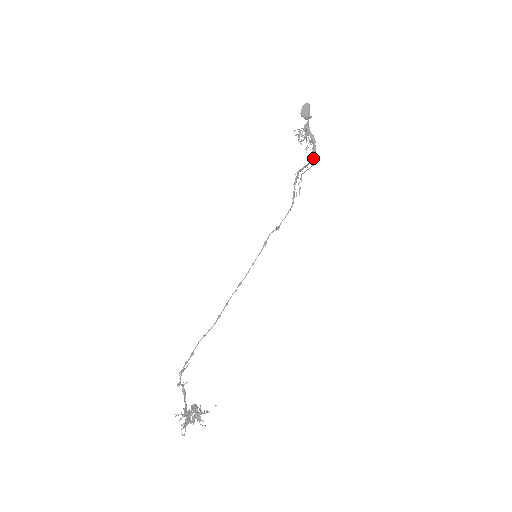
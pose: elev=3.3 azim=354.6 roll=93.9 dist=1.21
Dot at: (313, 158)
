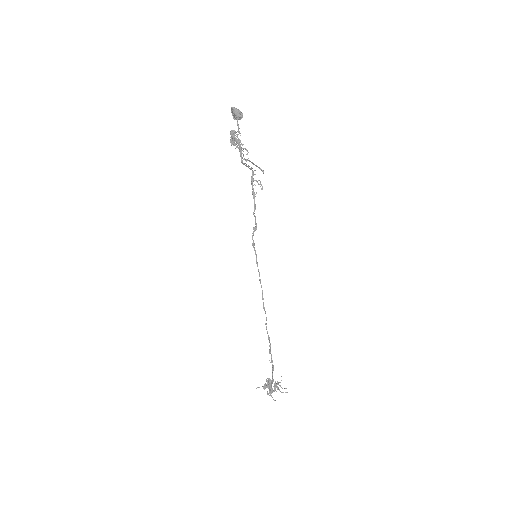
Dot at: occluded
